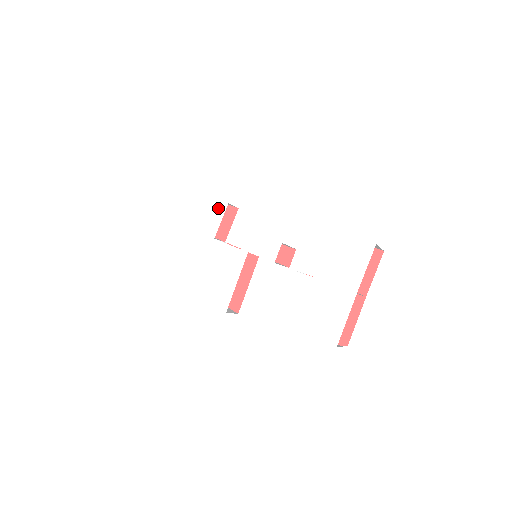
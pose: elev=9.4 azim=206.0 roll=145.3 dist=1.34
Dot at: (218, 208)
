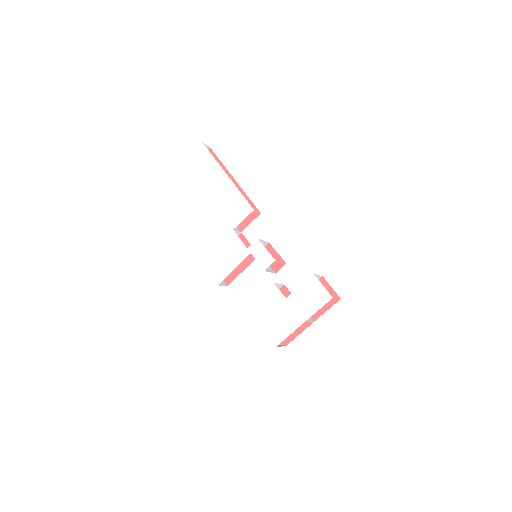
Dot at: (245, 209)
